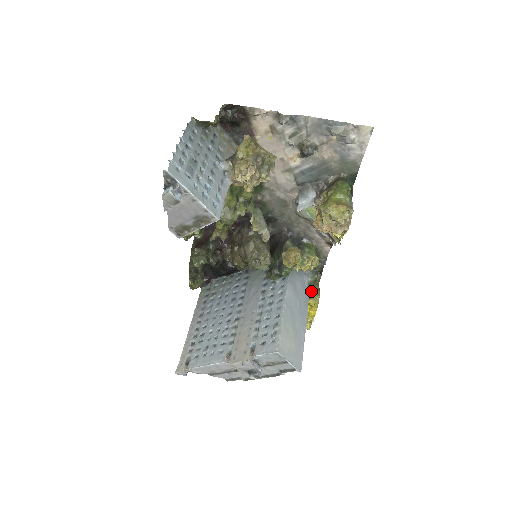
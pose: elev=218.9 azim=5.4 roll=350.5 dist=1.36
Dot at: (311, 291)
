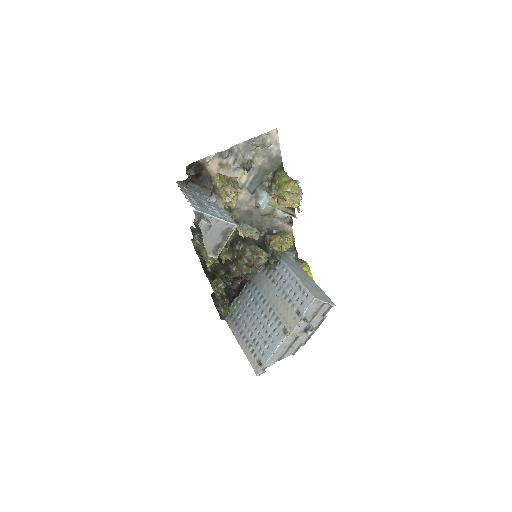
Dot at: (299, 263)
